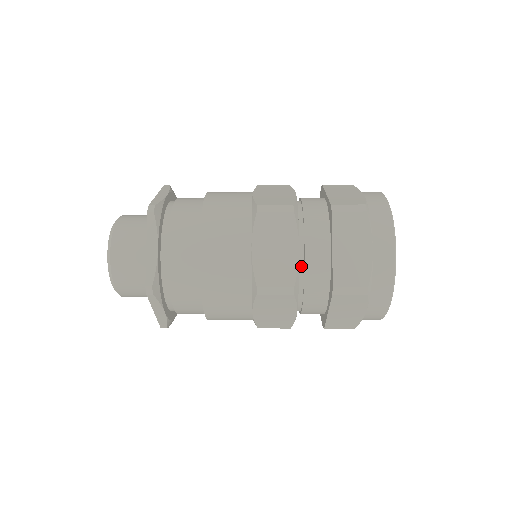
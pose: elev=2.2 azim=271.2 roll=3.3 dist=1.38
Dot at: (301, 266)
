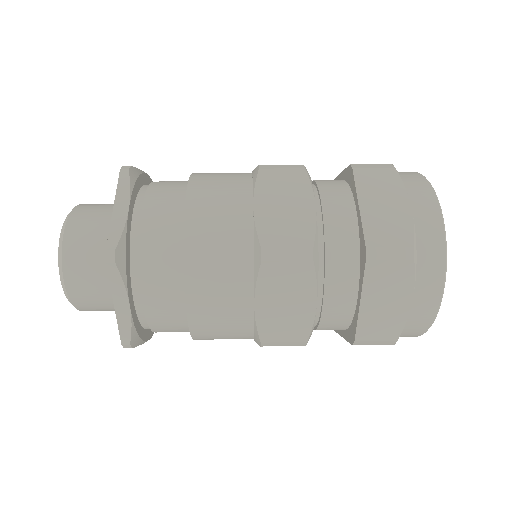
Dot at: (319, 233)
